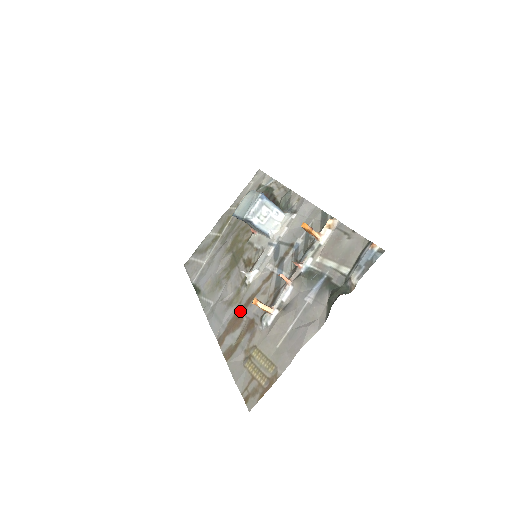
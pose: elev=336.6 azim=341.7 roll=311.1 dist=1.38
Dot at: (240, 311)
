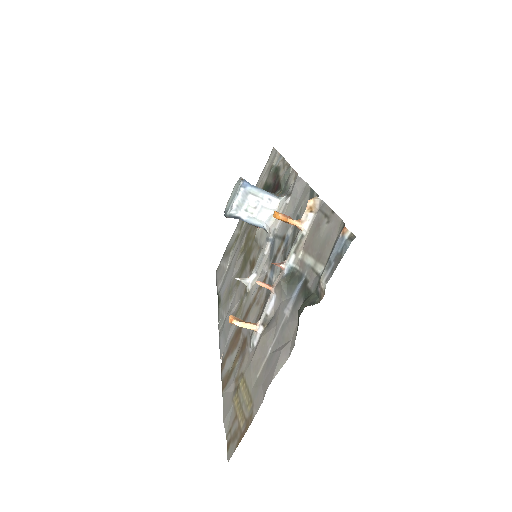
Dot at: (239, 327)
